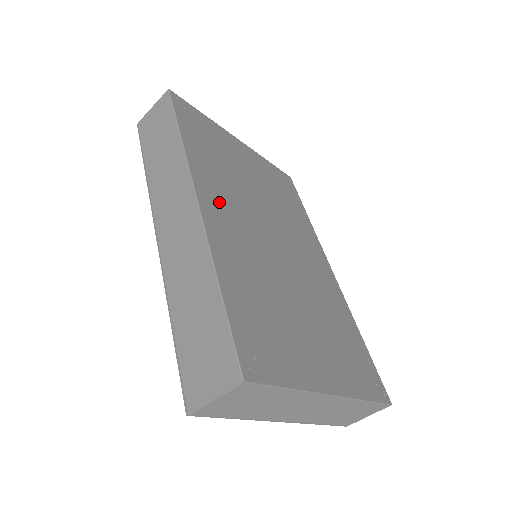
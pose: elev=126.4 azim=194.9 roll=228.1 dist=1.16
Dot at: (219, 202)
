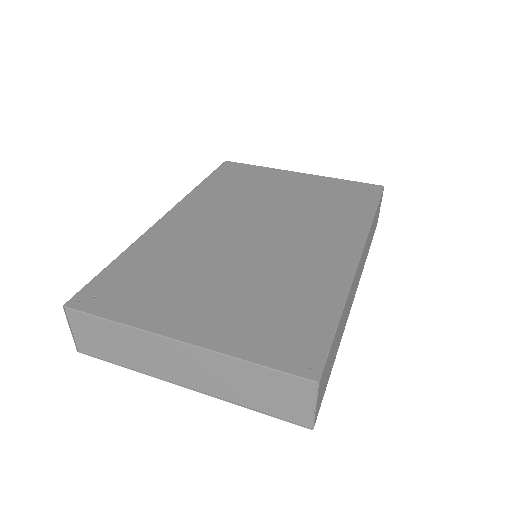
Dot at: (194, 215)
